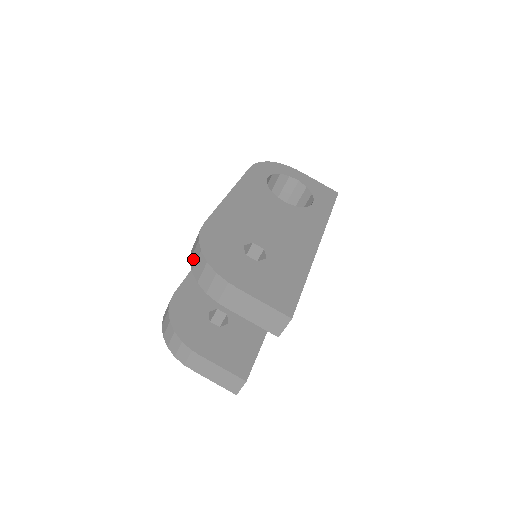
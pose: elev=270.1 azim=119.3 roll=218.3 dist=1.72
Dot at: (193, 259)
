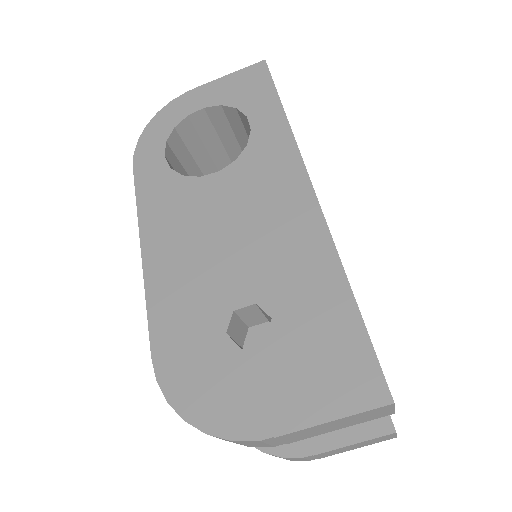
Dot at: occluded
